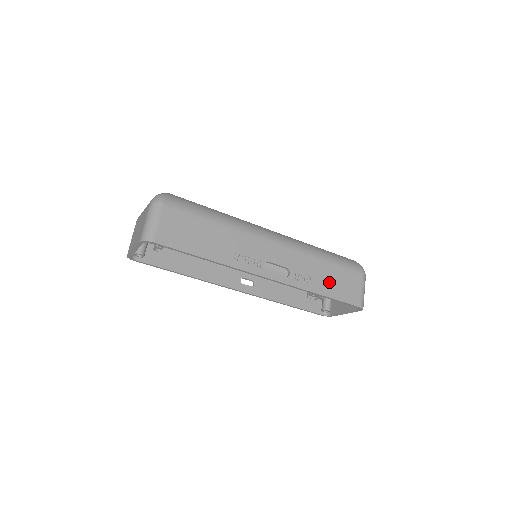
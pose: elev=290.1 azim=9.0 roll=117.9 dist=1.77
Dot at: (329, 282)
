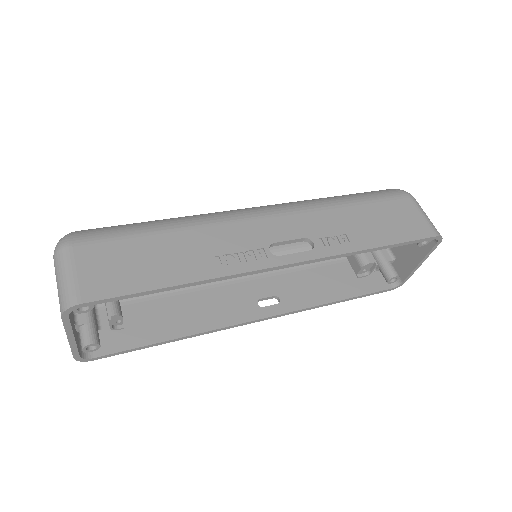
Dot at: (373, 227)
